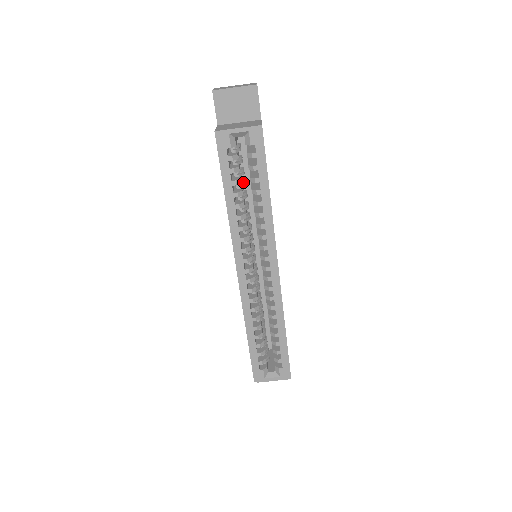
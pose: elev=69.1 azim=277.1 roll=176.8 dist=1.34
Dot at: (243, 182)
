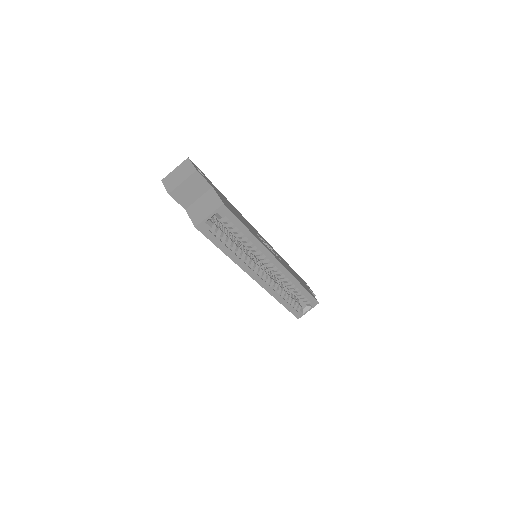
Dot at: (227, 234)
